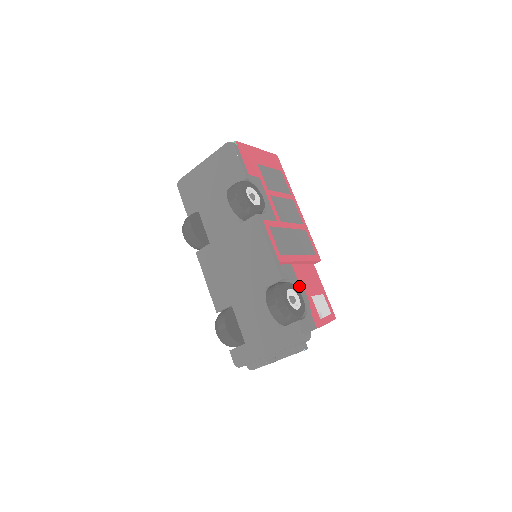
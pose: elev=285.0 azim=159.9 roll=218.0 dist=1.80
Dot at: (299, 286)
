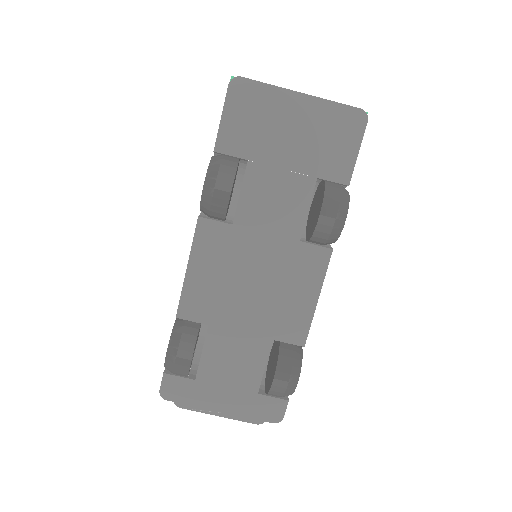
Dot at: occluded
